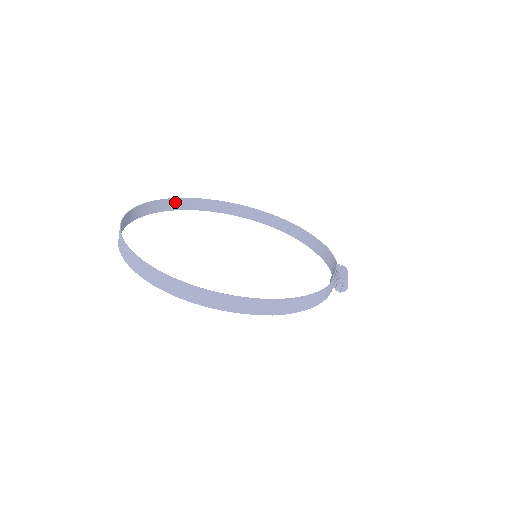
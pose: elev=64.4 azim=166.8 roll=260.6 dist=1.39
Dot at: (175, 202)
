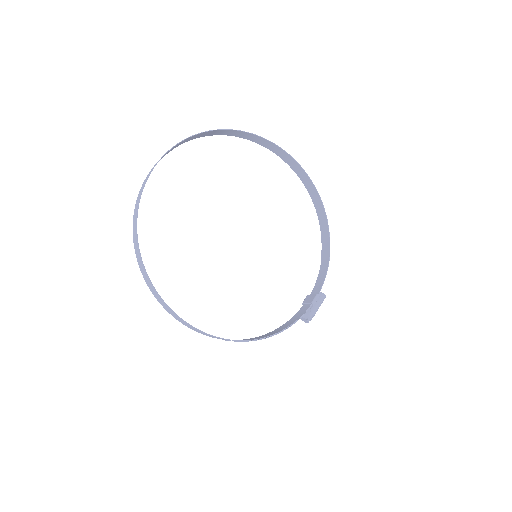
Dot at: (222, 131)
